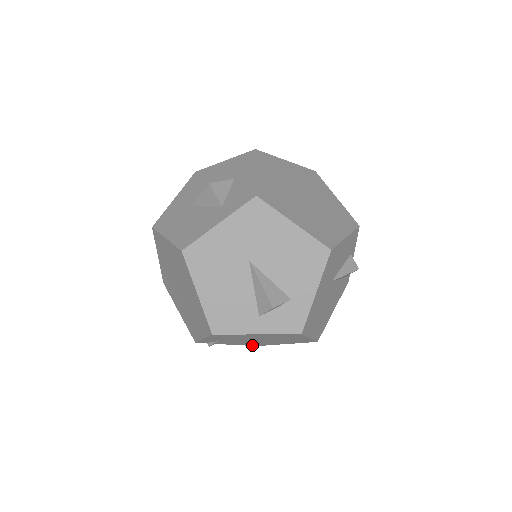
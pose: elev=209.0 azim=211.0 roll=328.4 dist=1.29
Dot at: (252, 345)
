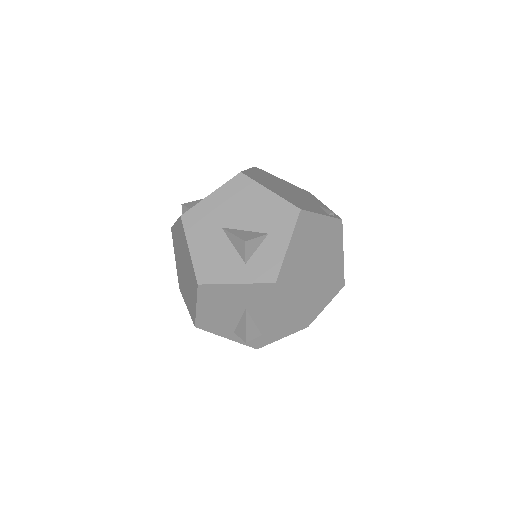
Dot at: occluded
